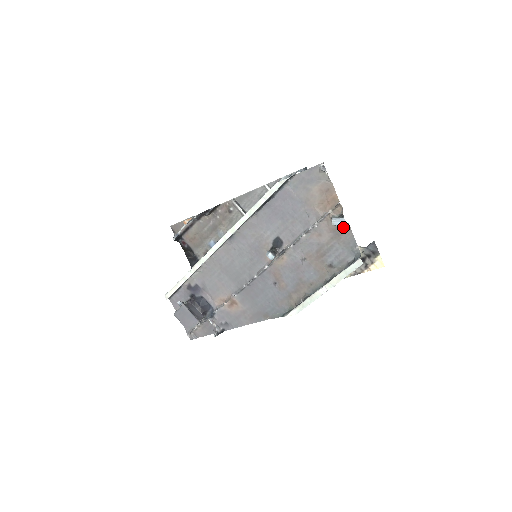
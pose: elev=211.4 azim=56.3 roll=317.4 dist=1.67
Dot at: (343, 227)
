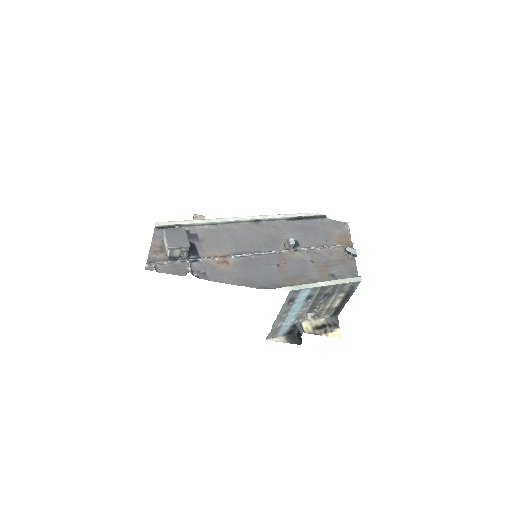
Dot at: (350, 258)
